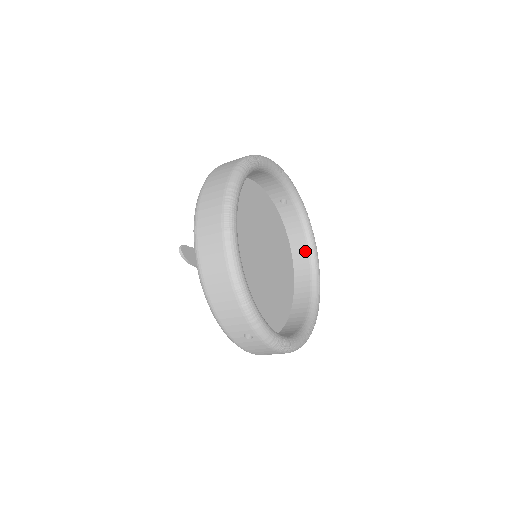
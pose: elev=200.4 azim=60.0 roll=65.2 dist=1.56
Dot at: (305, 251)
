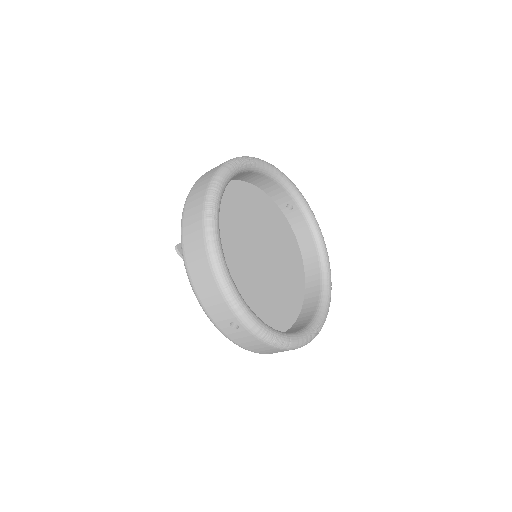
Dot at: (315, 256)
